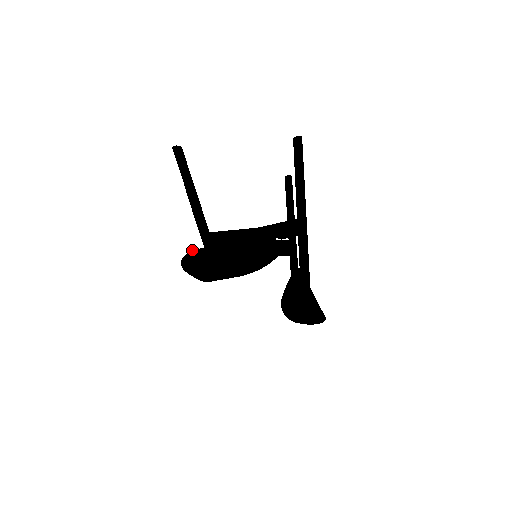
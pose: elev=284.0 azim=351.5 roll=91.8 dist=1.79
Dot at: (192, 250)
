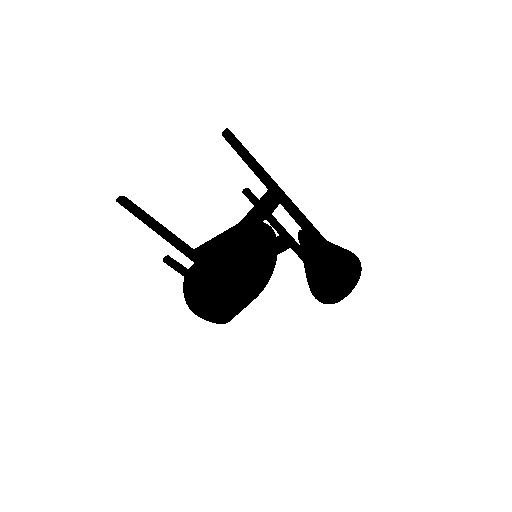
Dot at: occluded
